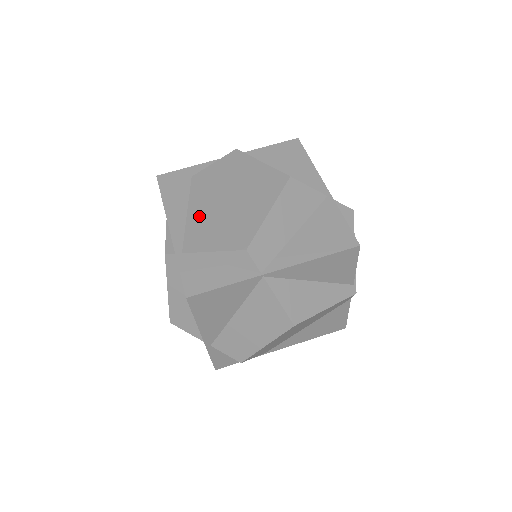
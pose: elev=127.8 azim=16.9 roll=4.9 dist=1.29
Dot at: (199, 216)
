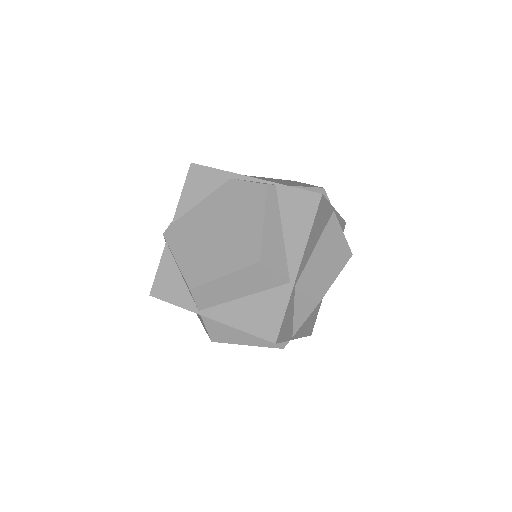
Dot at: occluded
